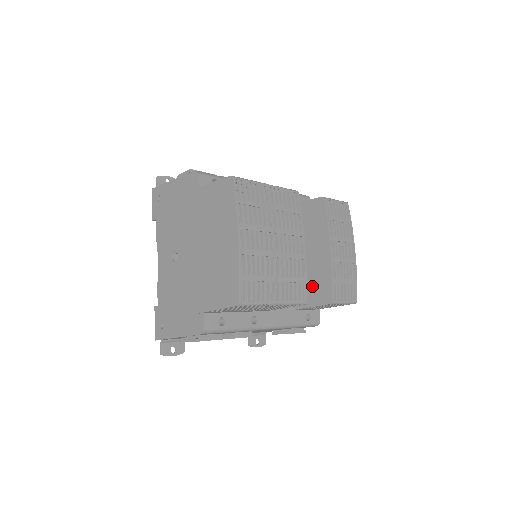
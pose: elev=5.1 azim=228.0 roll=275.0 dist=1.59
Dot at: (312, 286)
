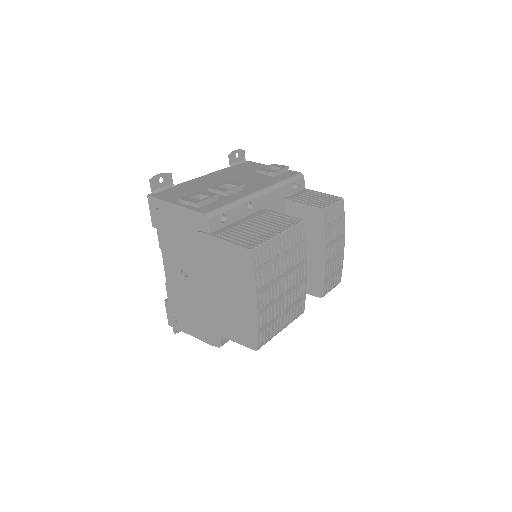
Dot at: occluded
